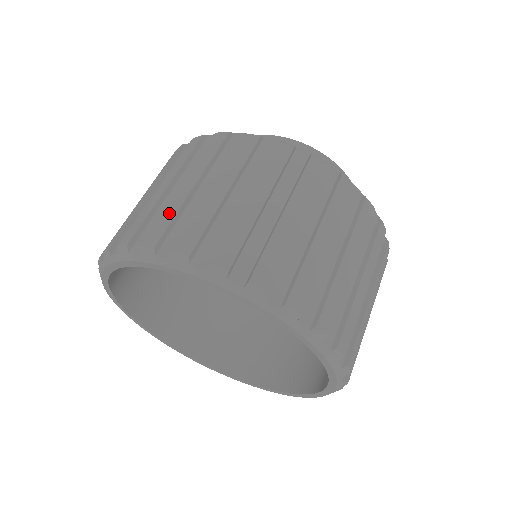
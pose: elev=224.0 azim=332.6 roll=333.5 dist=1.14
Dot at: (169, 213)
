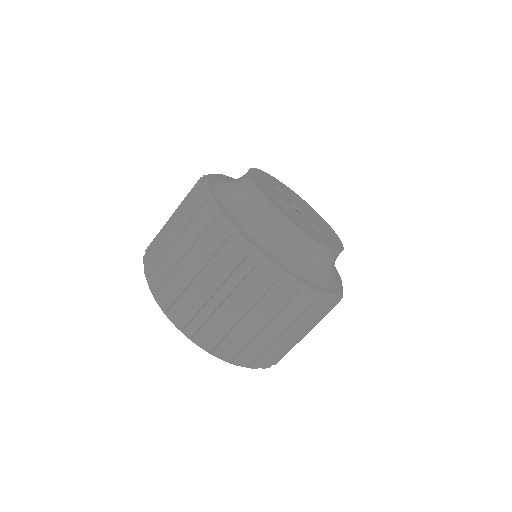
Dot at: (156, 241)
